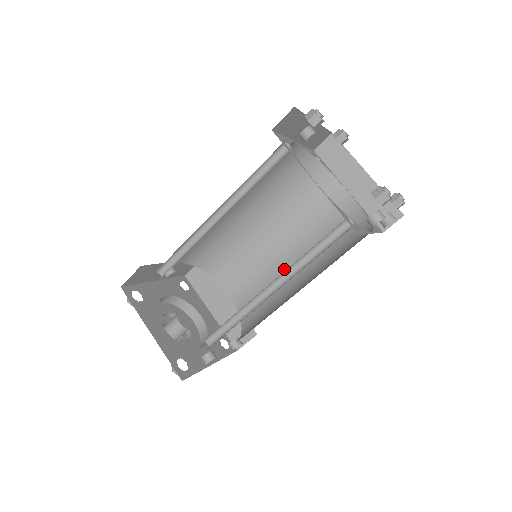
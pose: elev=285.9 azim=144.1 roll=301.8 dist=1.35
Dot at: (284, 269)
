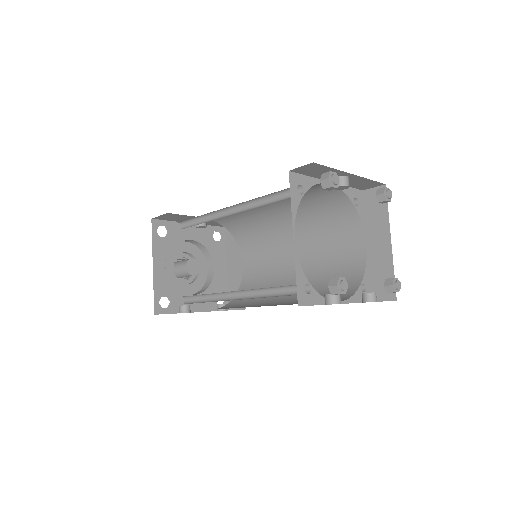
Dot at: (286, 275)
